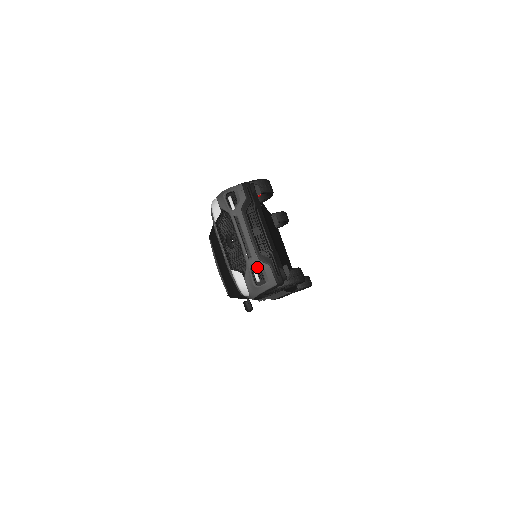
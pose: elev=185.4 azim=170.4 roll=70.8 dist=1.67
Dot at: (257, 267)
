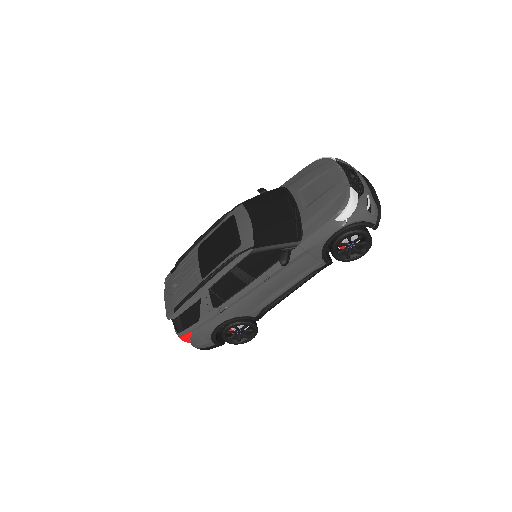
Dot at: (369, 200)
